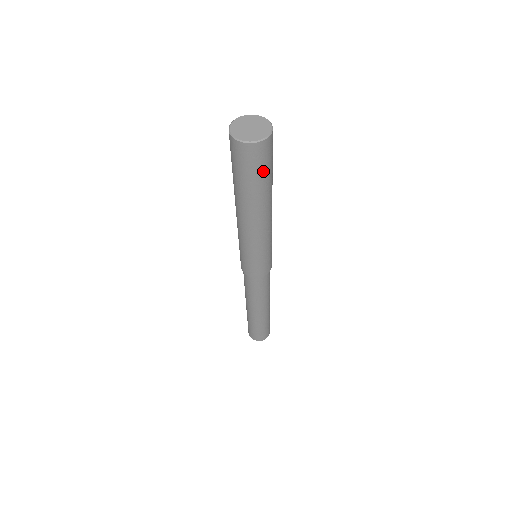
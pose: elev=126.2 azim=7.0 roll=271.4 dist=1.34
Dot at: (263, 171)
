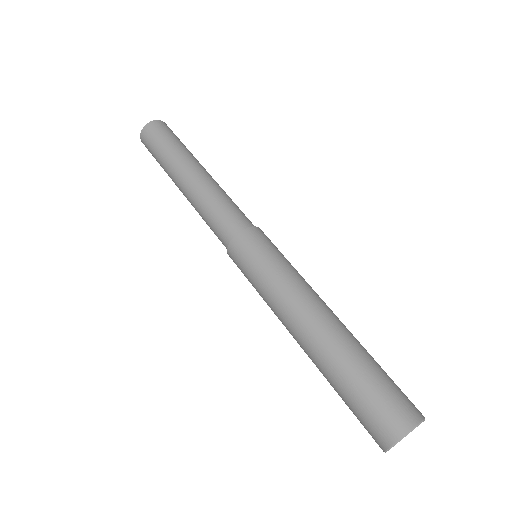
Dot at: occluded
